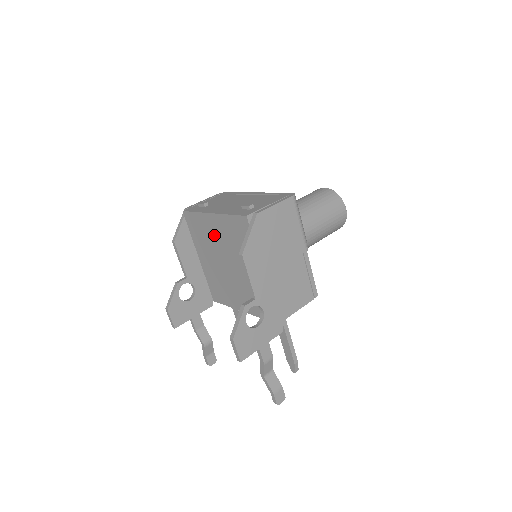
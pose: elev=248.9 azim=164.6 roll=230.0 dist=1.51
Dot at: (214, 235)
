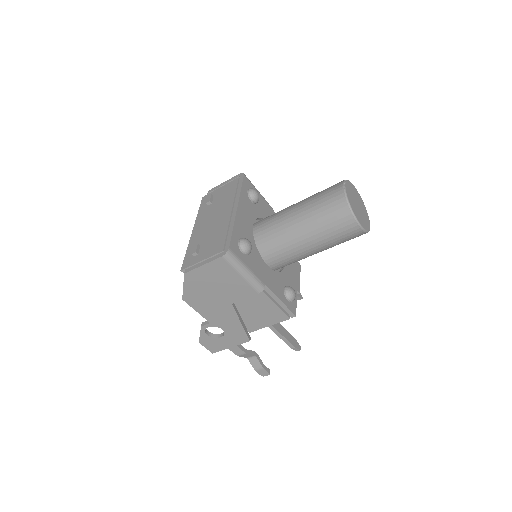
Dot at: occluded
